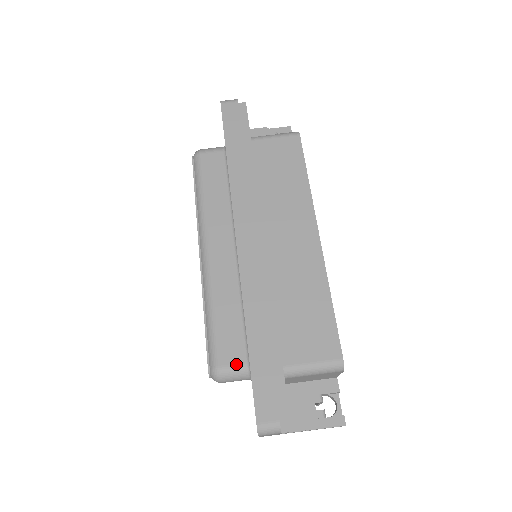
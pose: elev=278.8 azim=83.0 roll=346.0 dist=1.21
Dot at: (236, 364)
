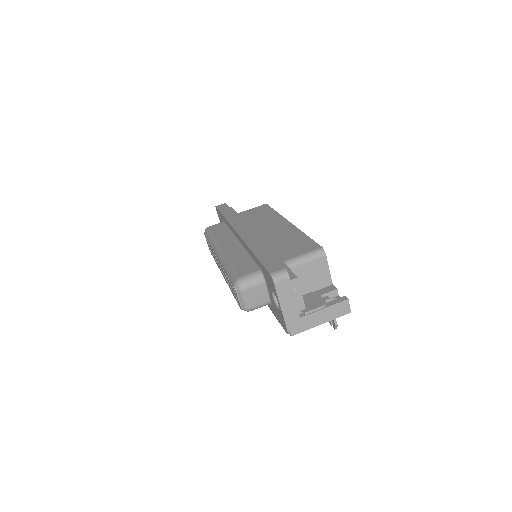
Dot at: (251, 272)
